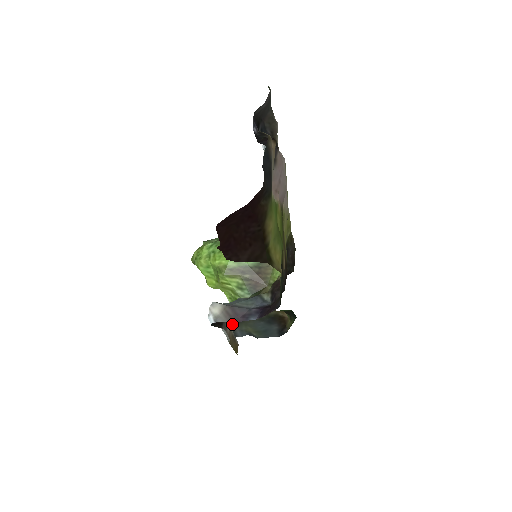
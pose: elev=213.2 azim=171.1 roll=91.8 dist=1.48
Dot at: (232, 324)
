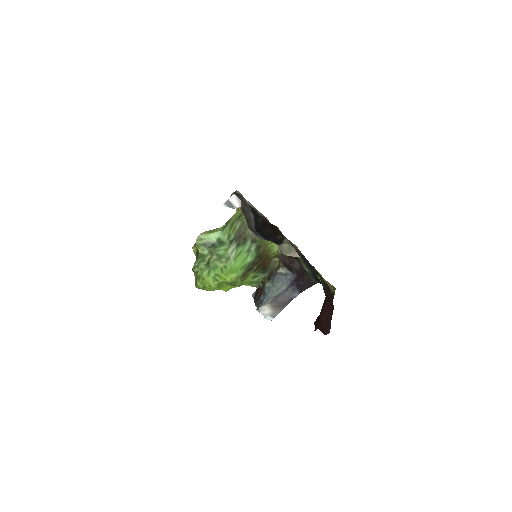
Dot at: (256, 291)
